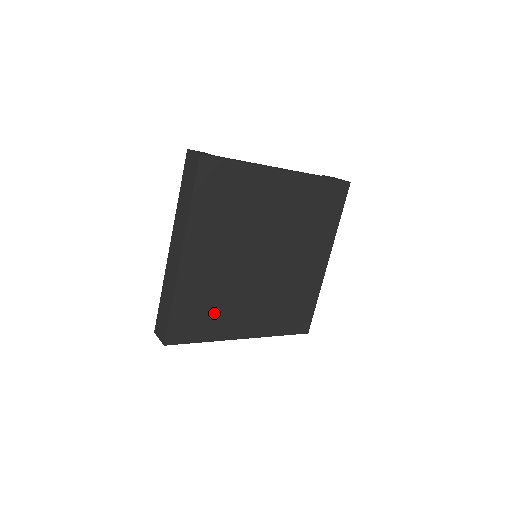
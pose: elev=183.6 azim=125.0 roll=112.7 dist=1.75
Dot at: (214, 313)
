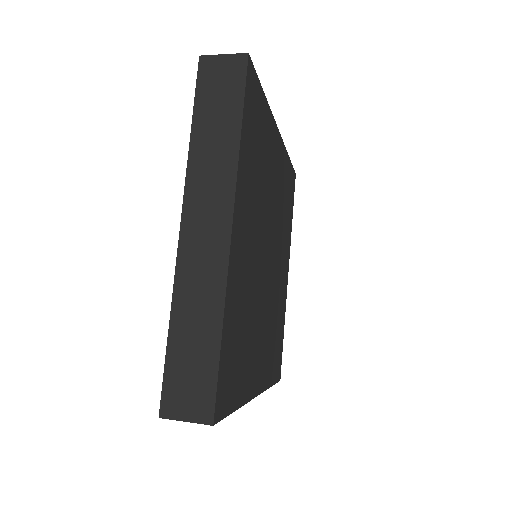
Dot at: (244, 349)
